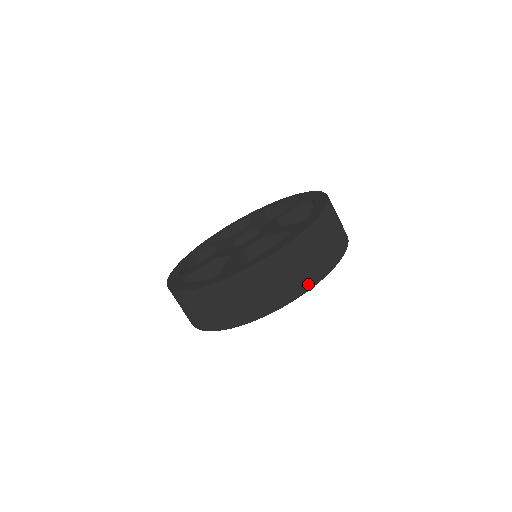
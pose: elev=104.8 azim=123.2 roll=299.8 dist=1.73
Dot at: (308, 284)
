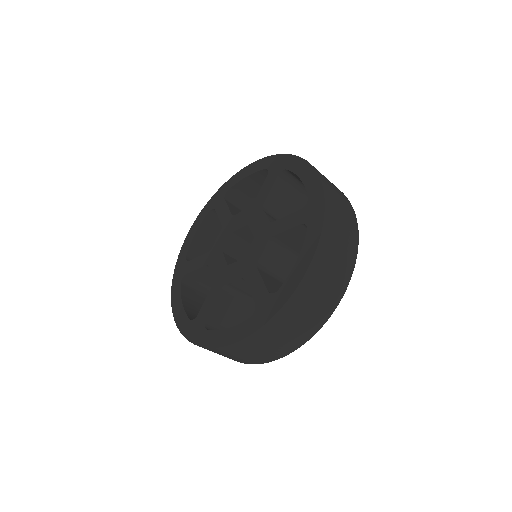
Dot at: (349, 270)
